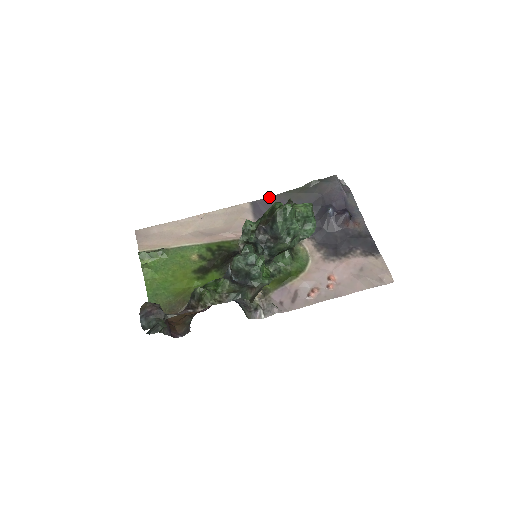
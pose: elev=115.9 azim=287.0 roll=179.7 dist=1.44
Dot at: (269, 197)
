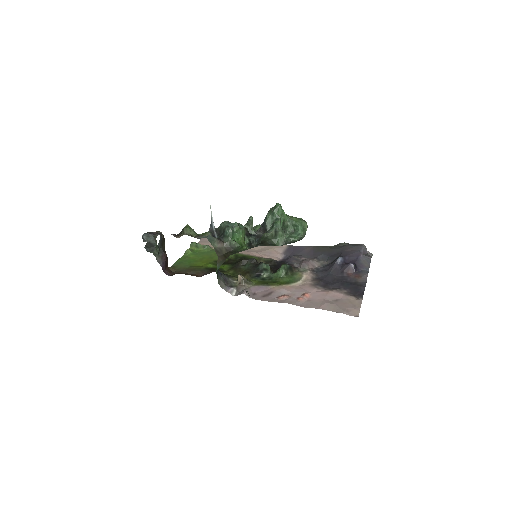
Dot at: (304, 246)
